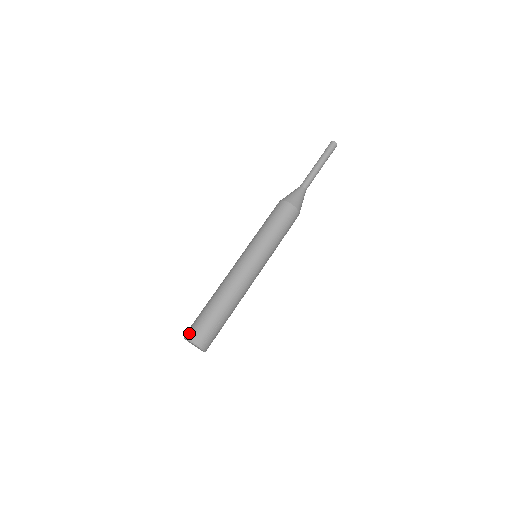
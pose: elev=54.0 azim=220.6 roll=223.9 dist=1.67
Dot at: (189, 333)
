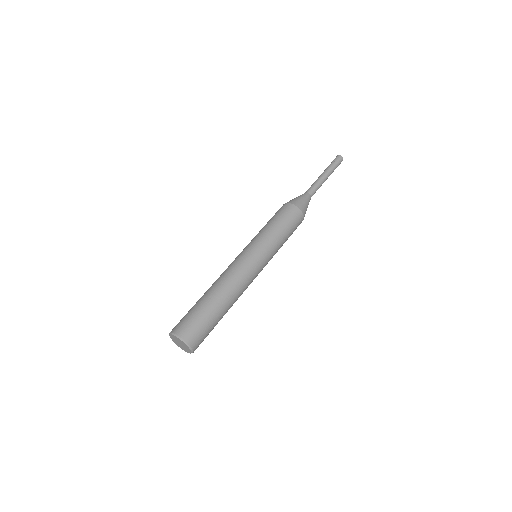
Dot at: (181, 331)
